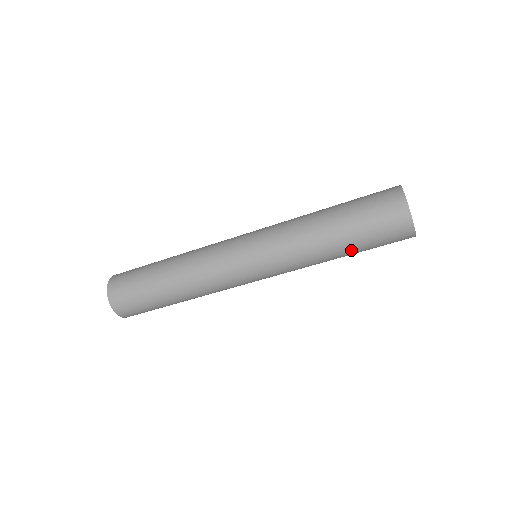
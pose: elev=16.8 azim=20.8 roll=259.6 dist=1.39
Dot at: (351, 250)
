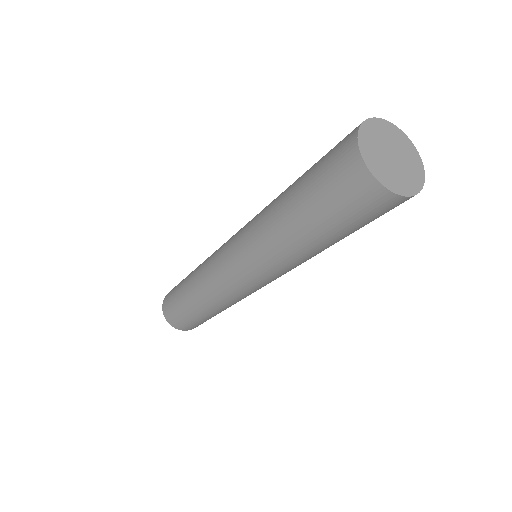
Dot at: (333, 239)
